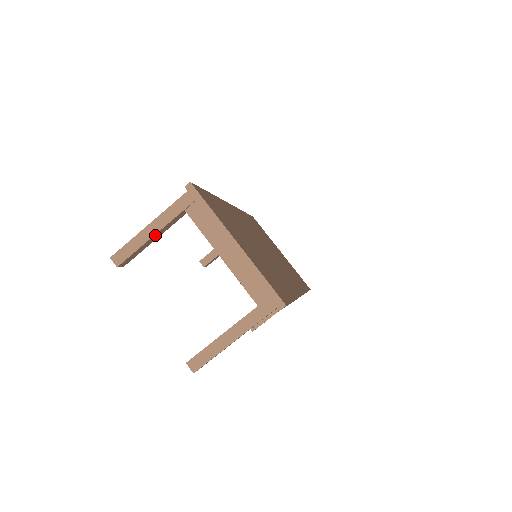
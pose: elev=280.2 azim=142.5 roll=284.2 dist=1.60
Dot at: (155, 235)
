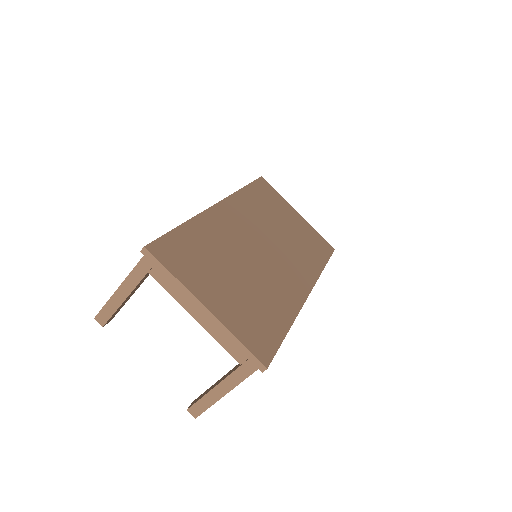
Dot at: (128, 297)
